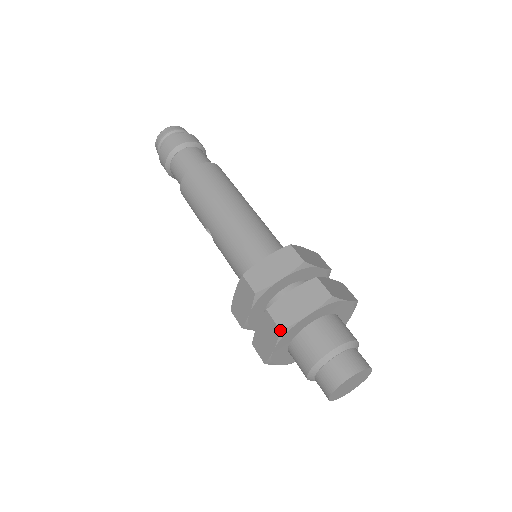
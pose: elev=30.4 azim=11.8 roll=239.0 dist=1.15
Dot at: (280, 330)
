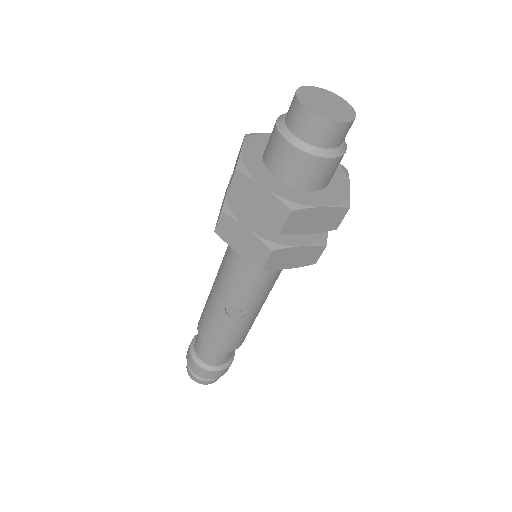
Dot at: (235, 170)
